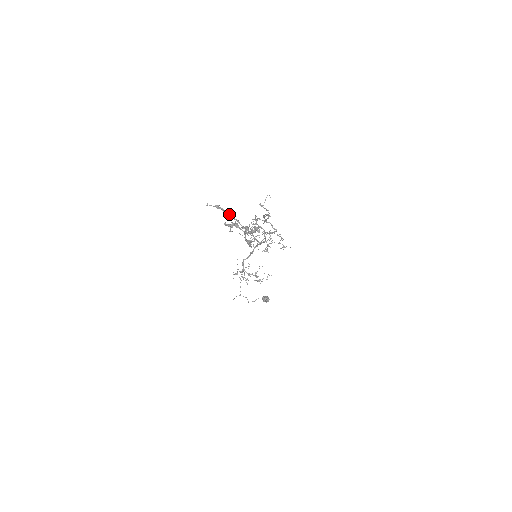
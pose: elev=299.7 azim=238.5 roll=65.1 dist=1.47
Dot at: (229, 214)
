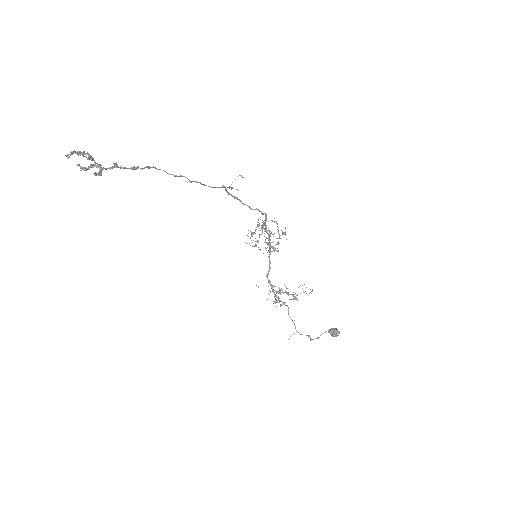
Dot at: occluded
